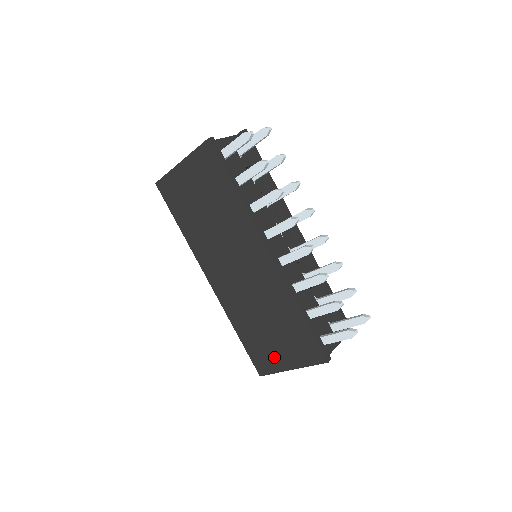
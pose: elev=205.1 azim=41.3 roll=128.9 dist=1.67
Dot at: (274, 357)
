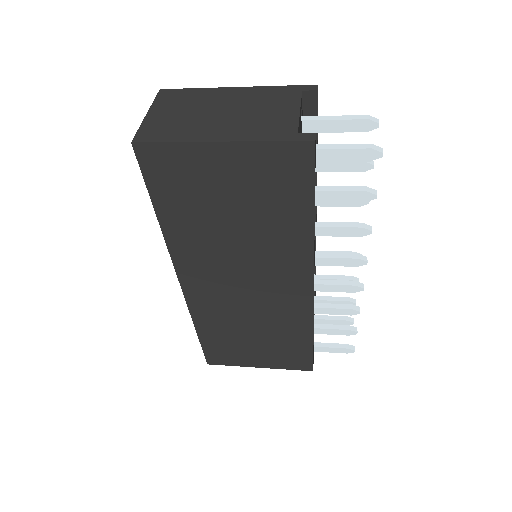
Dot at: (242, 357)
